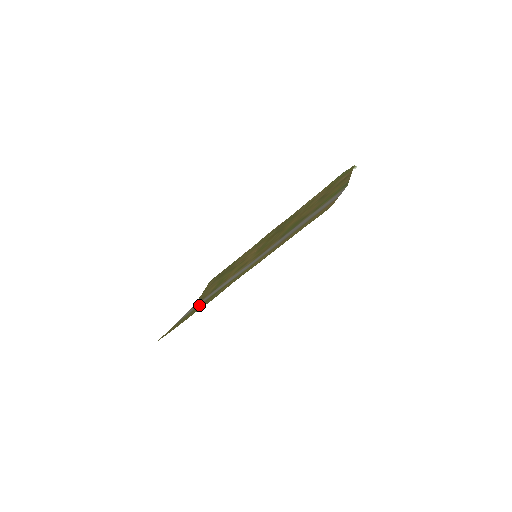
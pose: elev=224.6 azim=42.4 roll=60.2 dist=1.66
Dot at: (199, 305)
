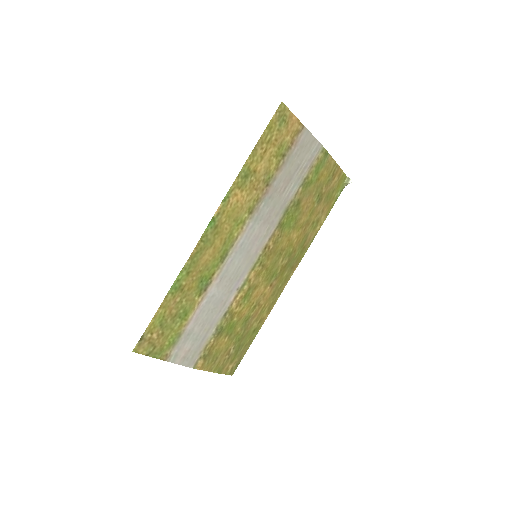
Dot at: (190, 310)
